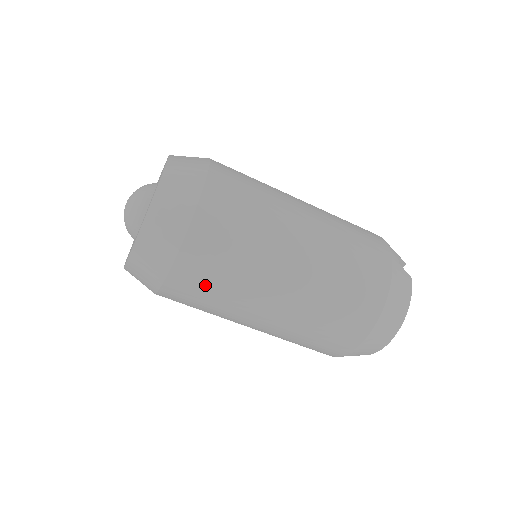
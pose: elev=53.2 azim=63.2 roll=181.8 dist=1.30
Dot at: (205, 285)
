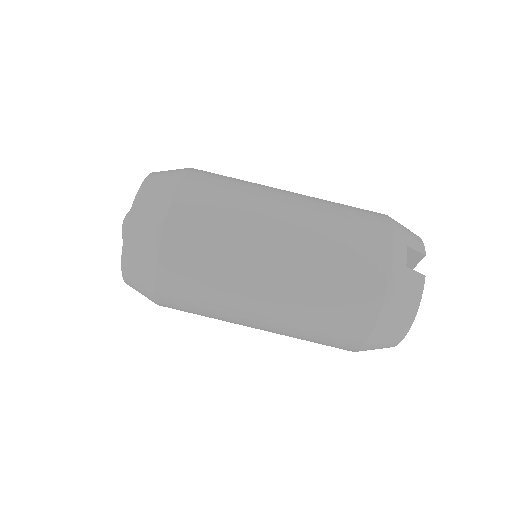
Dot at: (190, 308)
